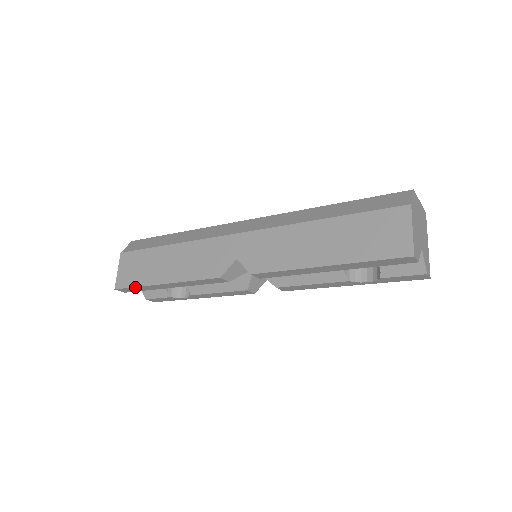
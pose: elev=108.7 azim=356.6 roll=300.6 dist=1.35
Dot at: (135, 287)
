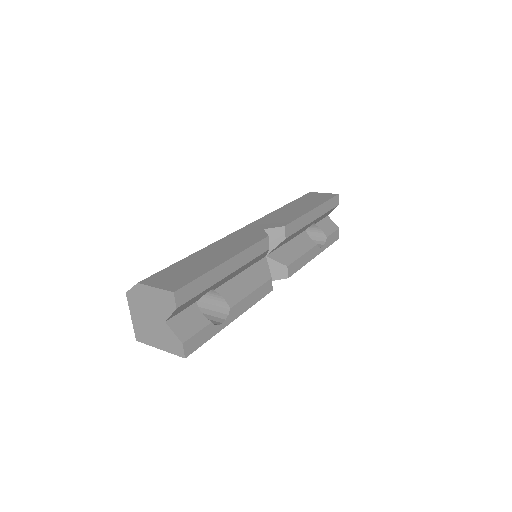
Dot at: (198, 278)
